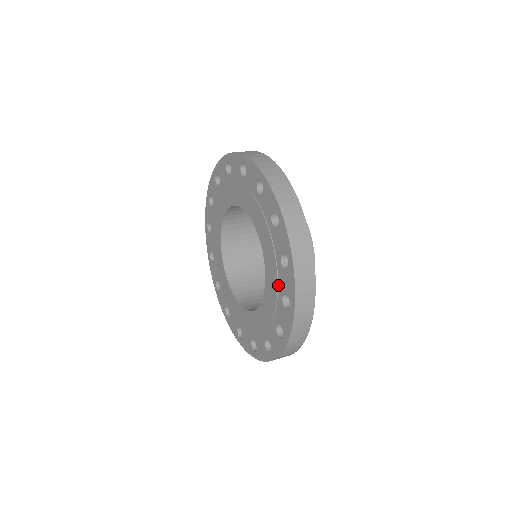
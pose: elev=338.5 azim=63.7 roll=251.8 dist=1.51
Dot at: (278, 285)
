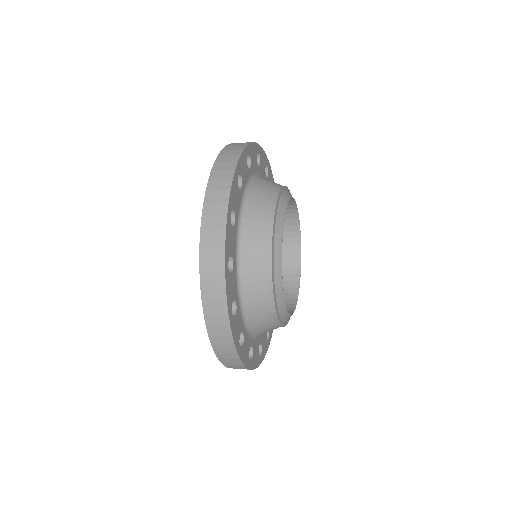
Dot at: occluded
